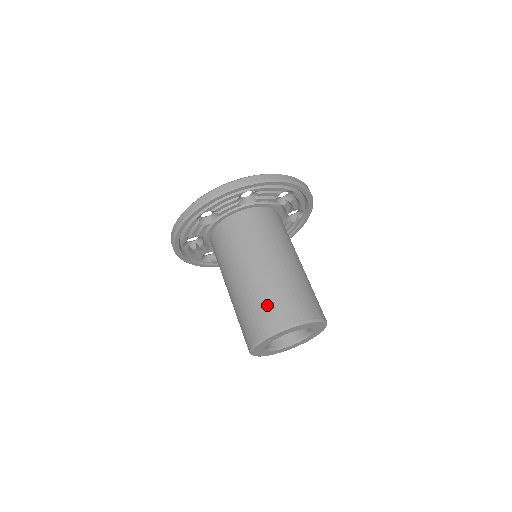
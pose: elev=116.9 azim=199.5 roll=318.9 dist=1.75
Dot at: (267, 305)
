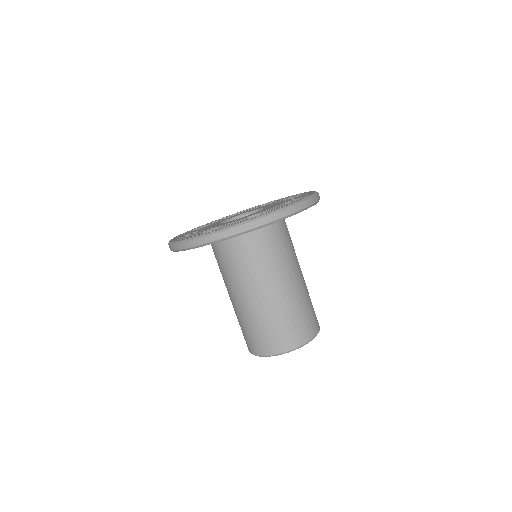
Dot at: (272, 330)
